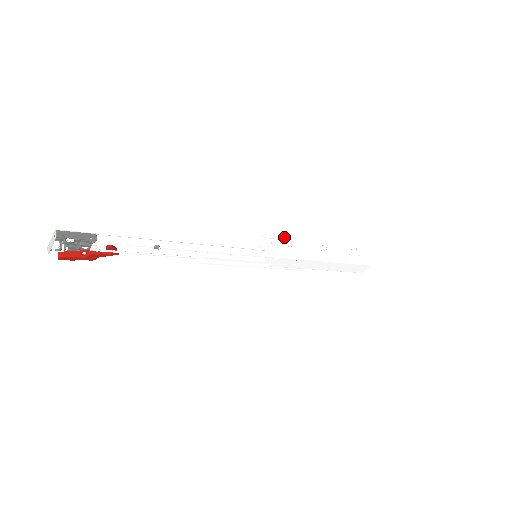
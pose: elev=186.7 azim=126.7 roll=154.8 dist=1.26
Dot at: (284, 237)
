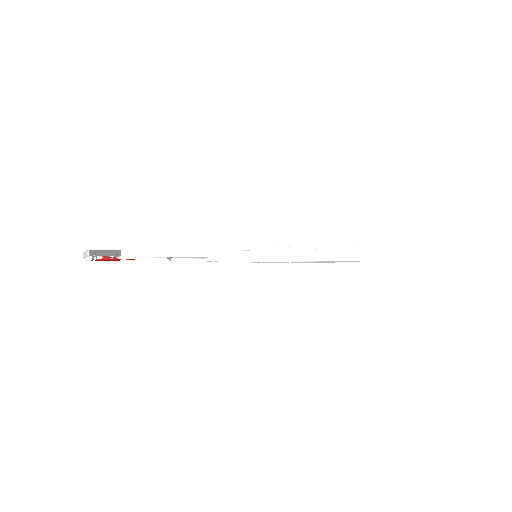
Dot at: (284, 241)
